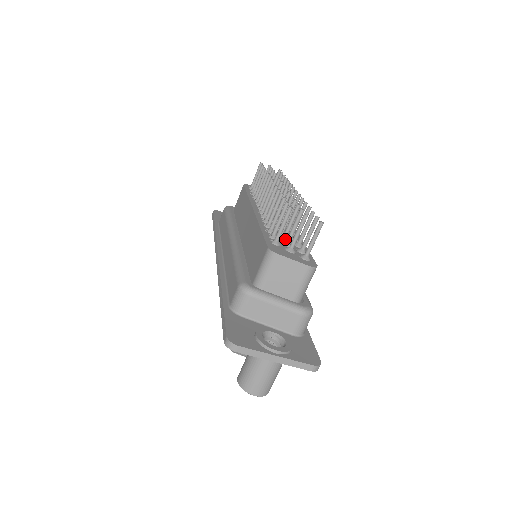
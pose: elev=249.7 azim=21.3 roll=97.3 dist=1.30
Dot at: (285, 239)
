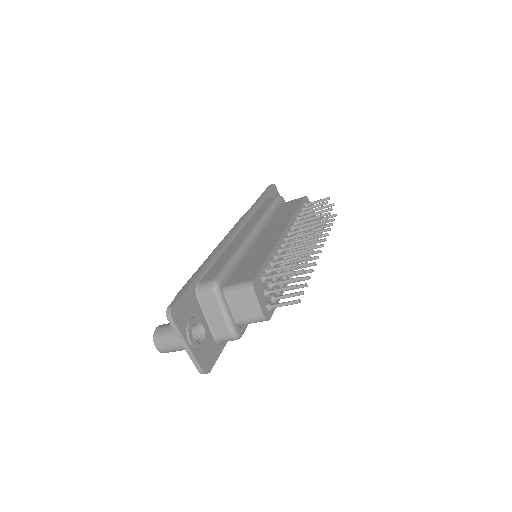
Dot at: (274, 279)
